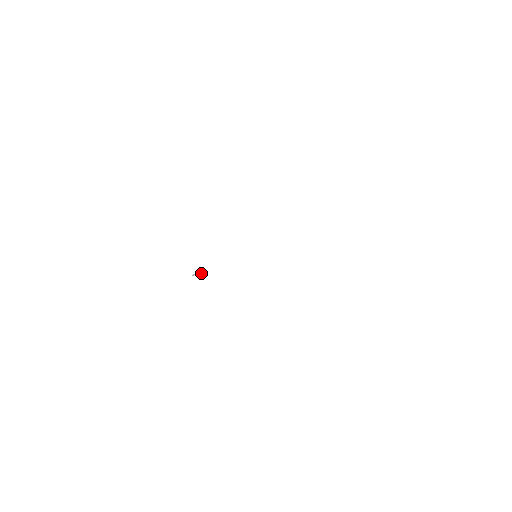
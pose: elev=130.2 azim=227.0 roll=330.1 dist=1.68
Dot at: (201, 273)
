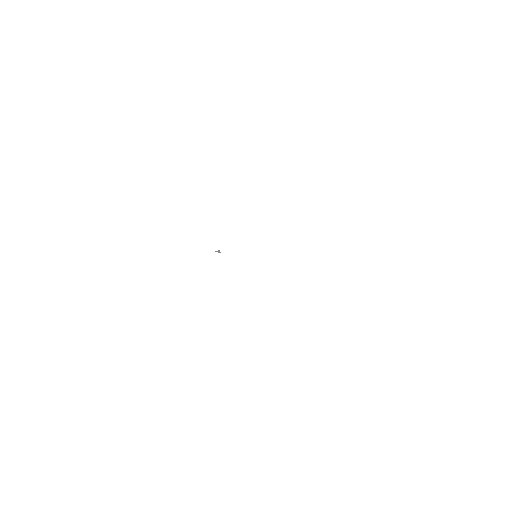
Dot at: occluded
